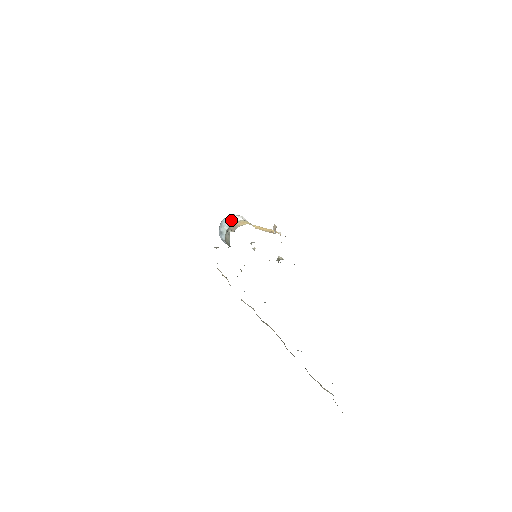
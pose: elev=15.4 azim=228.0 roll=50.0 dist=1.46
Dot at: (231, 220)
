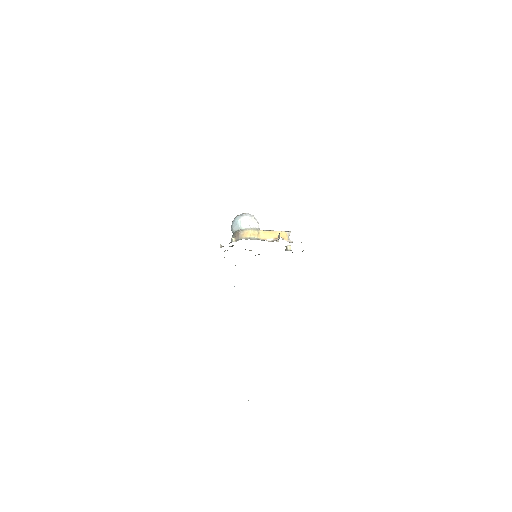
Dot at: (239, 226)
